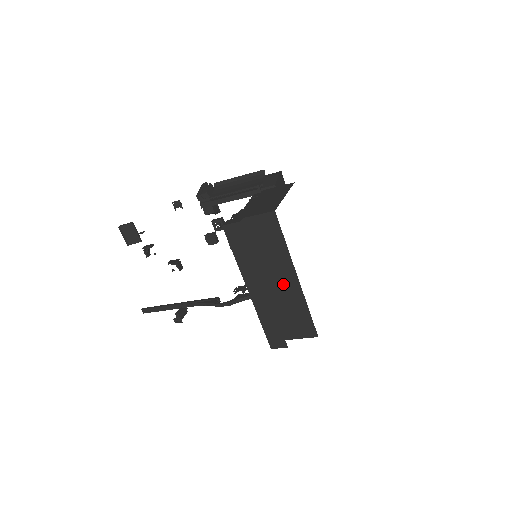
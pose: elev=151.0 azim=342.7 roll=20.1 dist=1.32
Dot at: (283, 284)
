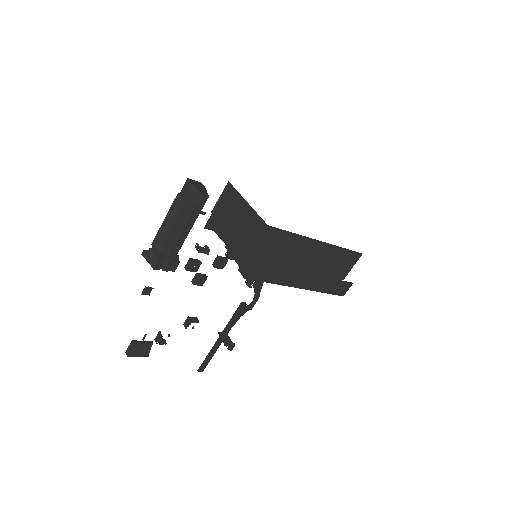
Dot at: (314, 256)
